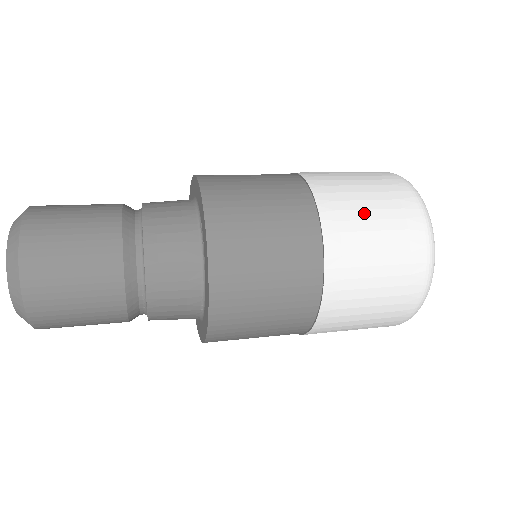
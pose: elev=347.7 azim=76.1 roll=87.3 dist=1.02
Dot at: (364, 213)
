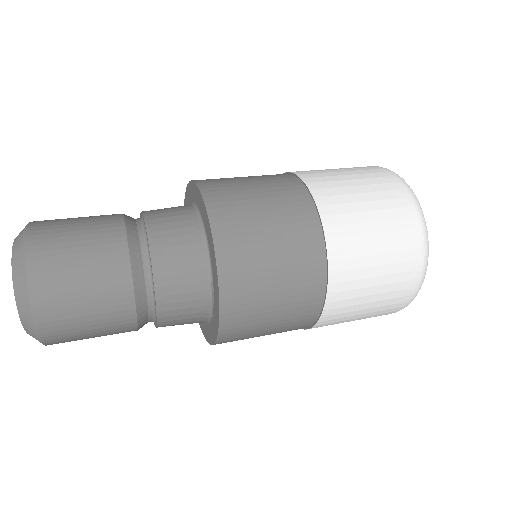
Dot at: (369, 281)
